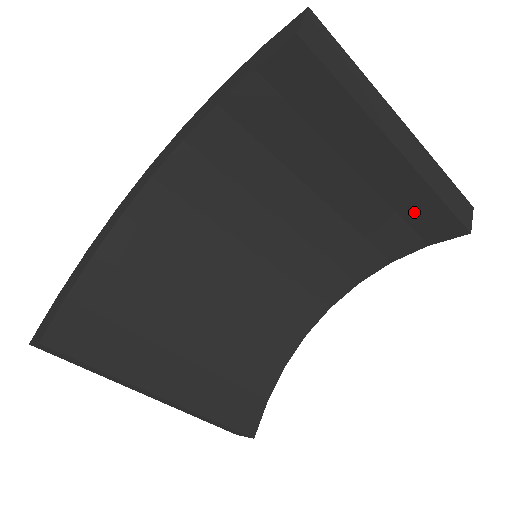
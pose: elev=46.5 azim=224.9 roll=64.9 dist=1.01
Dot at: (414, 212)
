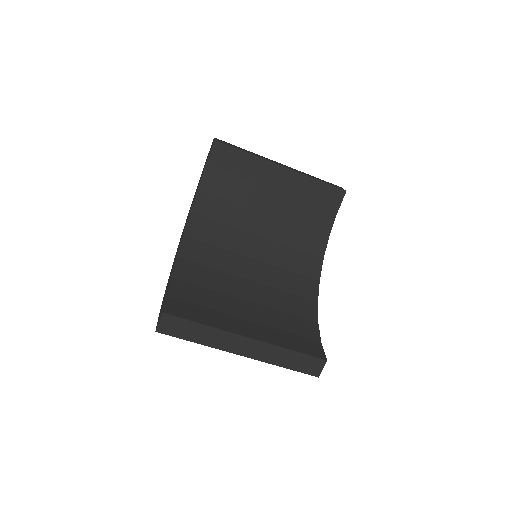
Dot at: (314, 196)
